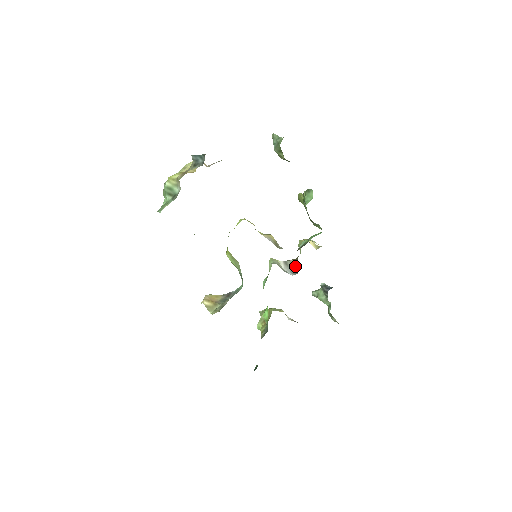
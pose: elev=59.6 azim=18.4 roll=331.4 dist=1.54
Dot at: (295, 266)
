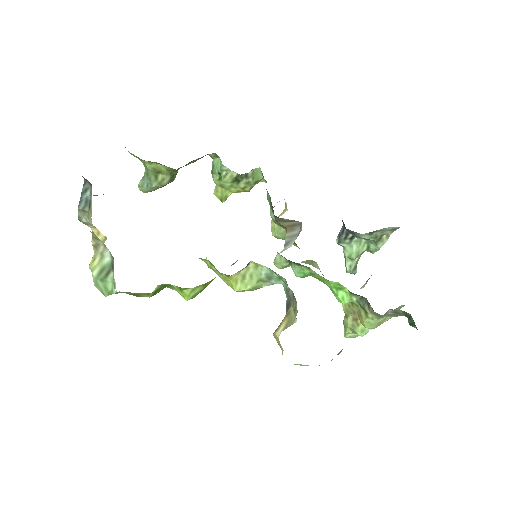
Dot at: (293, 229)
